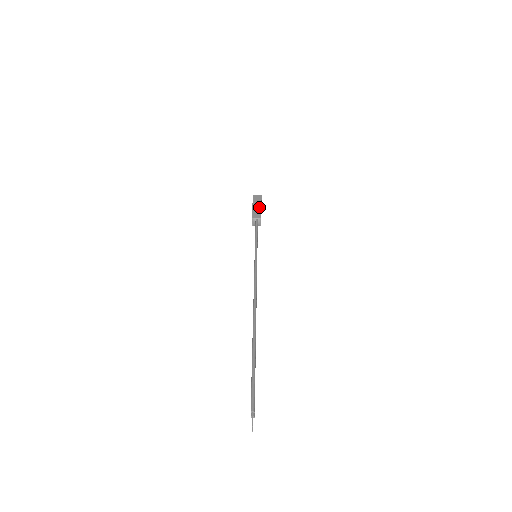
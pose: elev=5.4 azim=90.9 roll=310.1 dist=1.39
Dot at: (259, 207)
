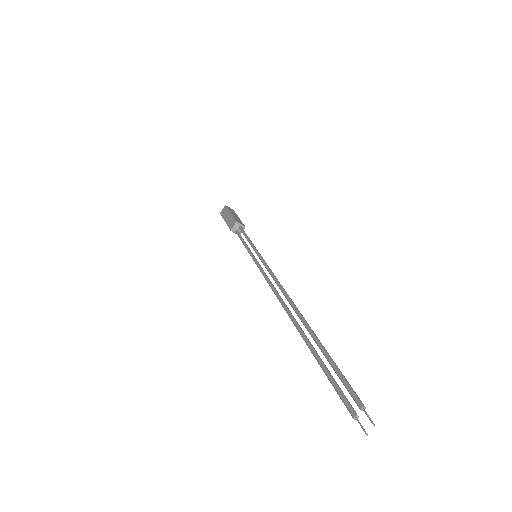
Dot at: (238, 218)
